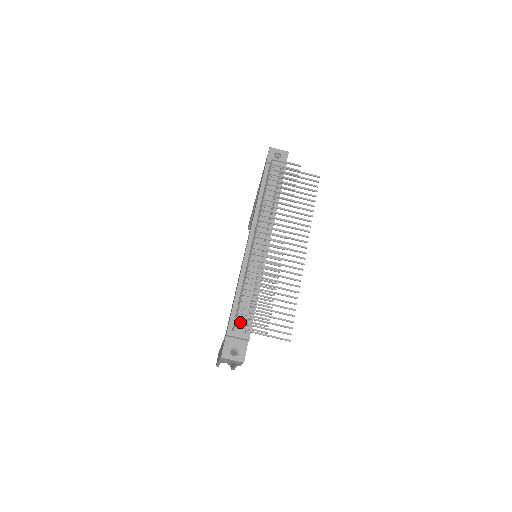
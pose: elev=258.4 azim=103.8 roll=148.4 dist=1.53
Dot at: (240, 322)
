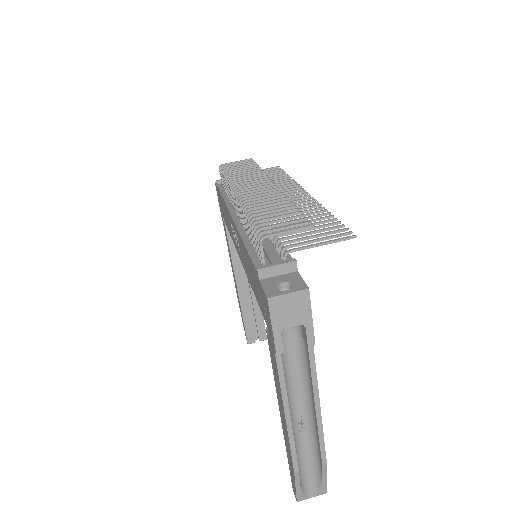
Dot at: (269, 255)
